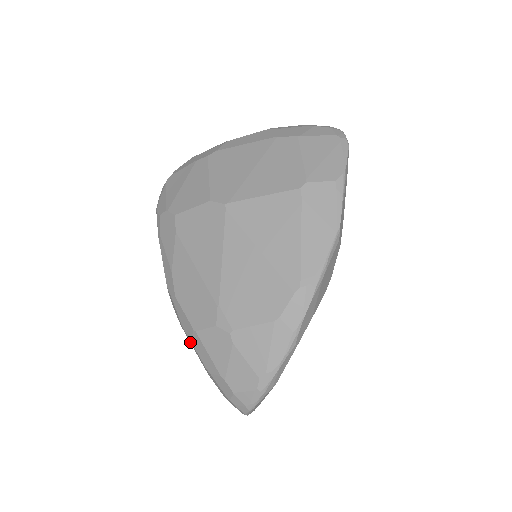
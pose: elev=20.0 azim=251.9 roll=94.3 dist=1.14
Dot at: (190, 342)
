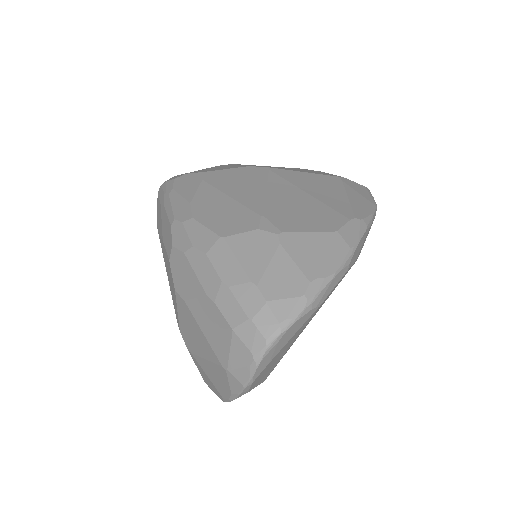
Dot at: (196, 266)
